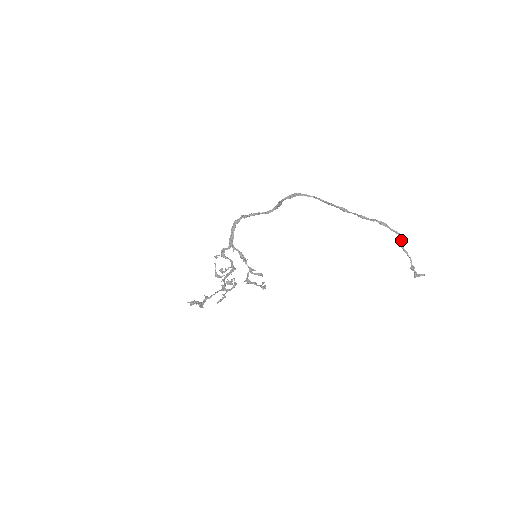
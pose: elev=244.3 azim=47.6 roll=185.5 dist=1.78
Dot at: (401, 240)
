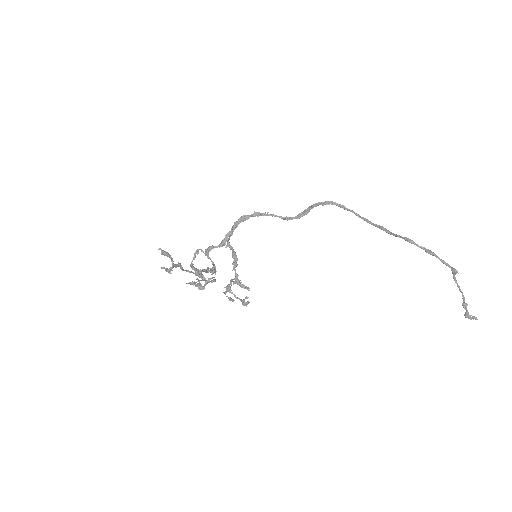
Dot at: (453, 272)
